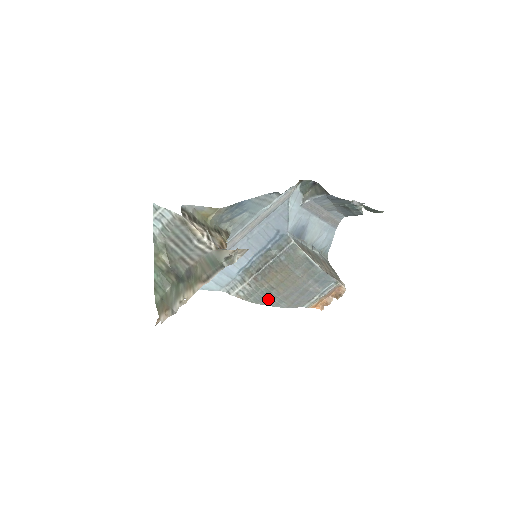
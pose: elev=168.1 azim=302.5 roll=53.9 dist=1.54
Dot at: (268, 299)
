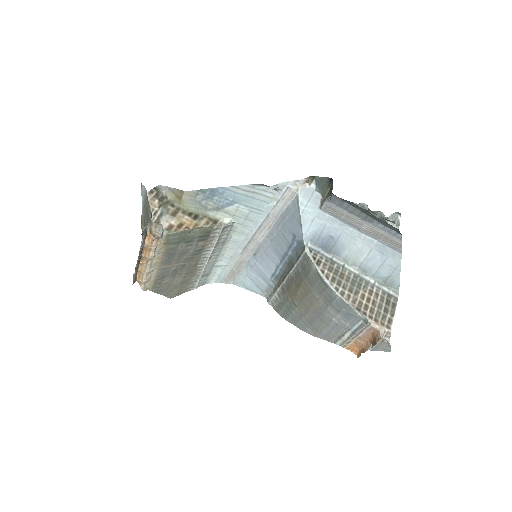
Dot at: (294, 317)
